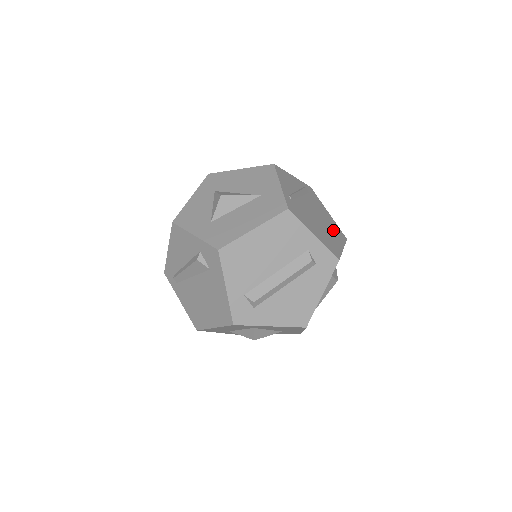
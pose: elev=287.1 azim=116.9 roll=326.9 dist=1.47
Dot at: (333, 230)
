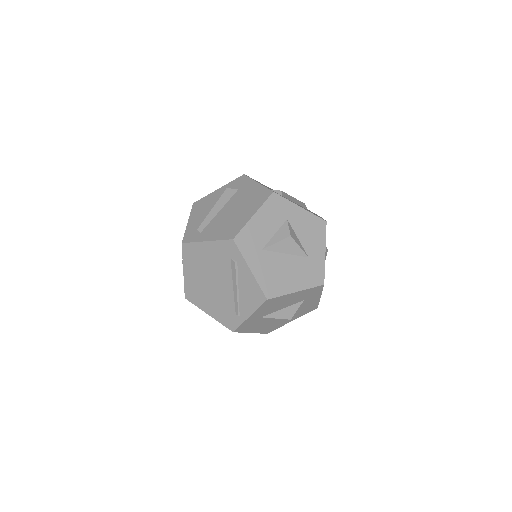
Dot at: occluded
